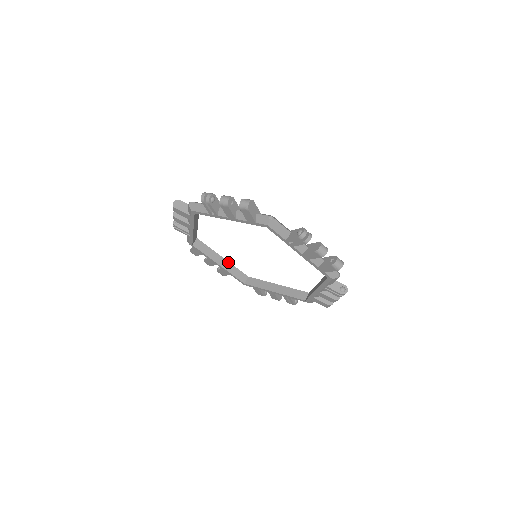
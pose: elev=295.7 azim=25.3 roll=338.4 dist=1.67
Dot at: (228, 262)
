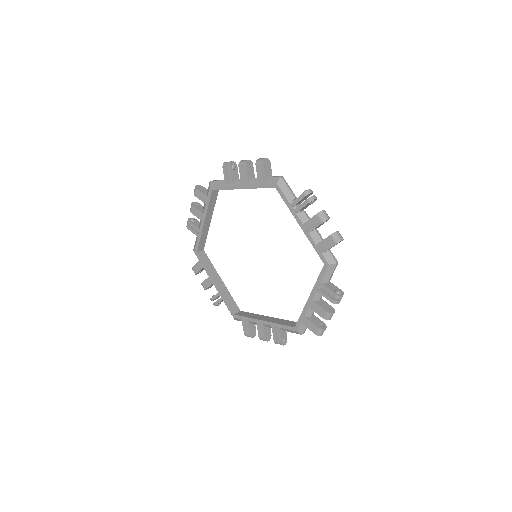
Dot at: (225, 286)
